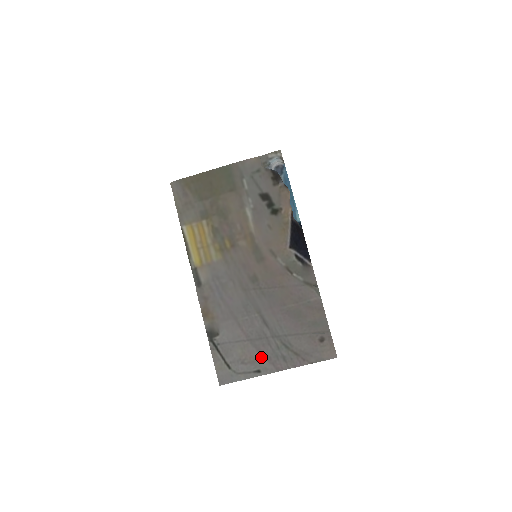
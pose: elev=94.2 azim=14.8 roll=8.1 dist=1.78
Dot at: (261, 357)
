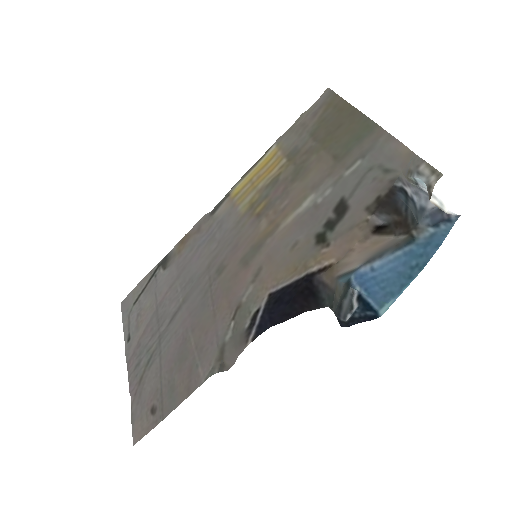
Dot at: (141, 334)
